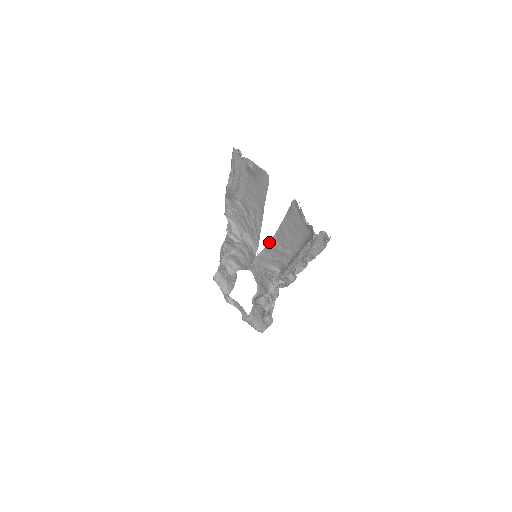
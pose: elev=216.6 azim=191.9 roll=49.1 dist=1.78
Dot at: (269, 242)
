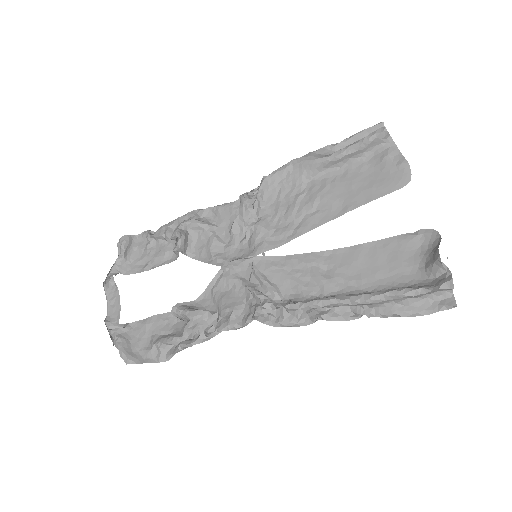
Dot at: (308, 253)
